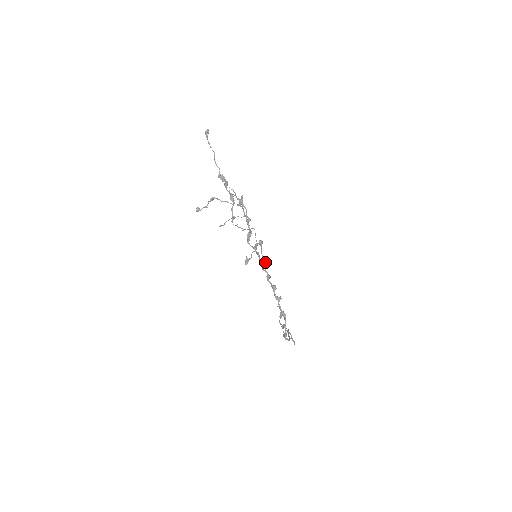
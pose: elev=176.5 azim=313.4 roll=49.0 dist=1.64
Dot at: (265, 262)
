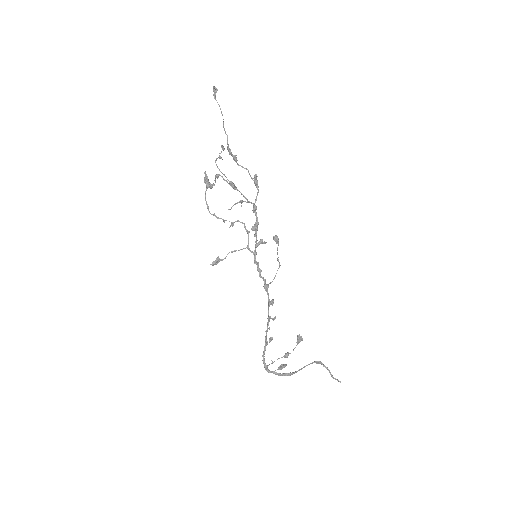
Dot at: (279, 266)
